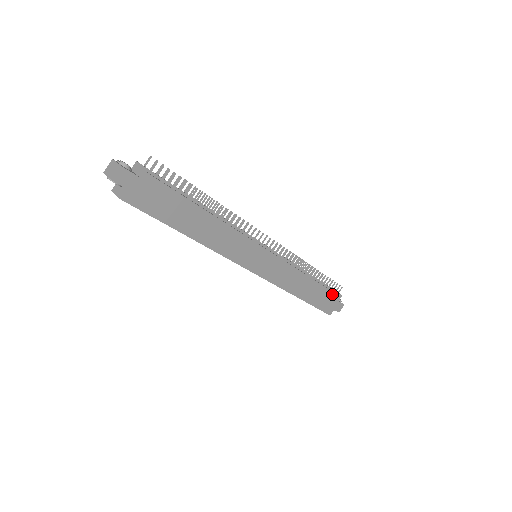
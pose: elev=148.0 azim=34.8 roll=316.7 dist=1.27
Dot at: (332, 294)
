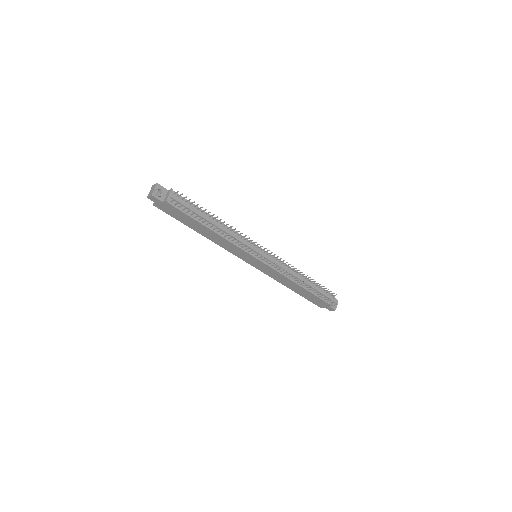
Dot at: (323, 301)
